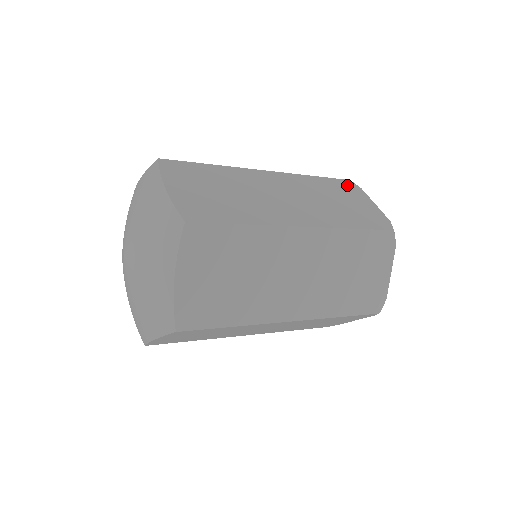
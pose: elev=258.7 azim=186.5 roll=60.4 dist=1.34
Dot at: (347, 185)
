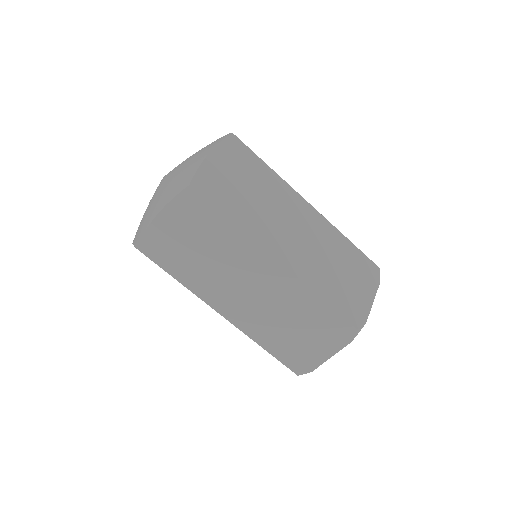
Dot at: (370, 269)
